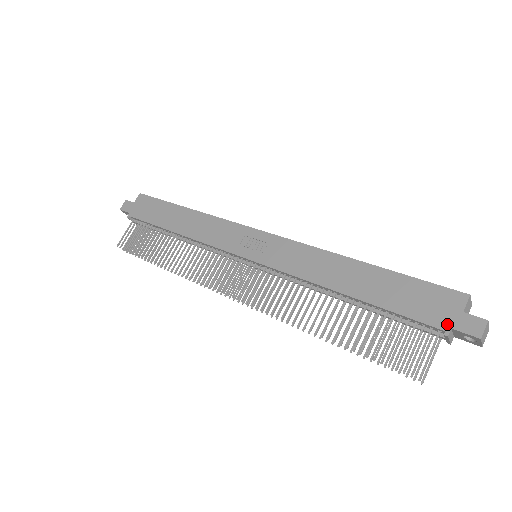
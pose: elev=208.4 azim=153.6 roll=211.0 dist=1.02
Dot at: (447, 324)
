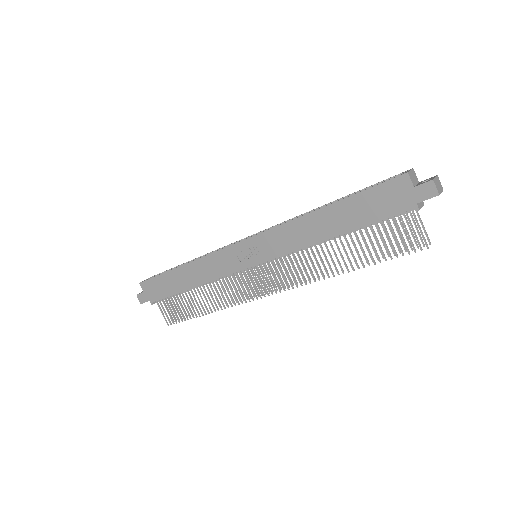
Dot at: (412, 203)
